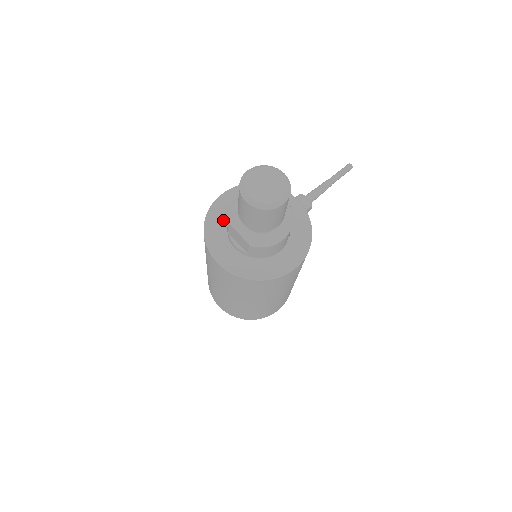
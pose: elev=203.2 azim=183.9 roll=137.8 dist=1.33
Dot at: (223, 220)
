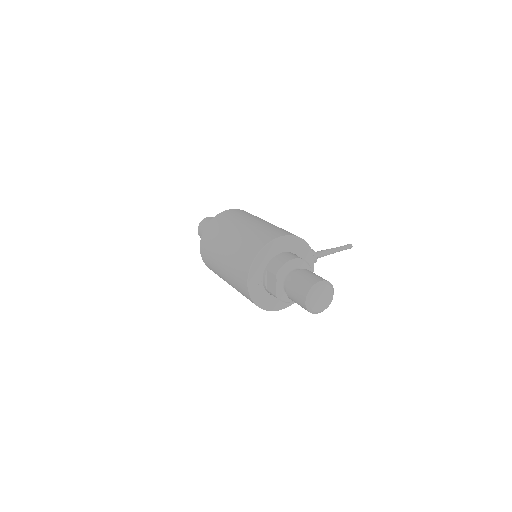
Dot at: (270, 257)
